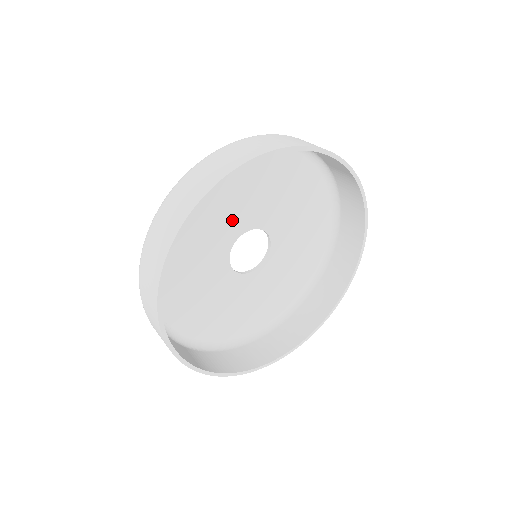
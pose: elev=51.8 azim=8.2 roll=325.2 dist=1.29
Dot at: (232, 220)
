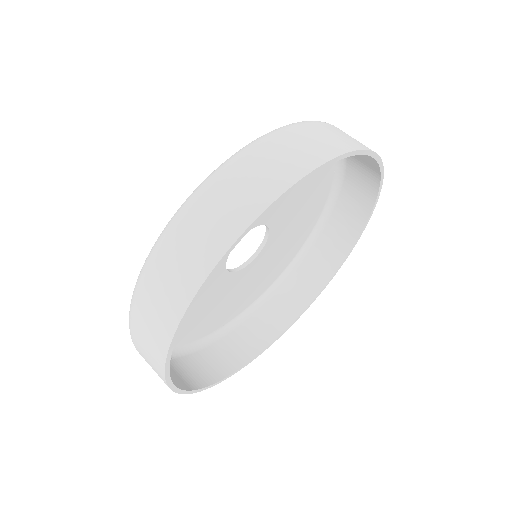
Dot at: (281, 204)
